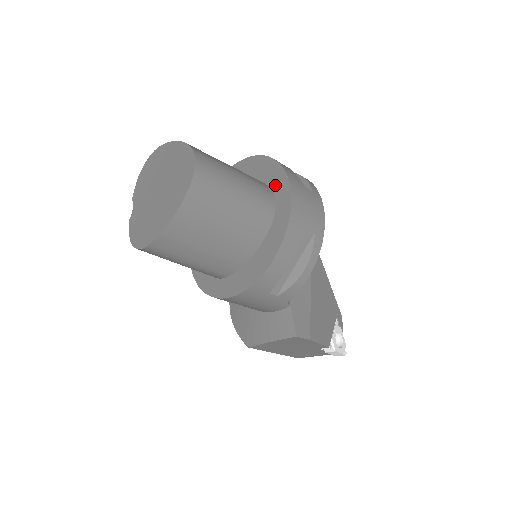
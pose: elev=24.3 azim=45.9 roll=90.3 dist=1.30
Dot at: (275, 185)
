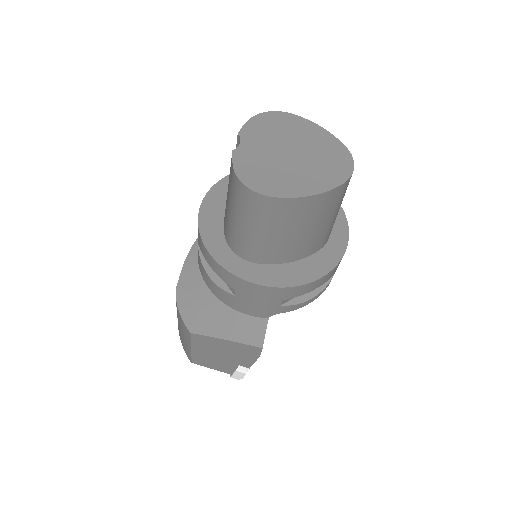
Dot at: occluded
